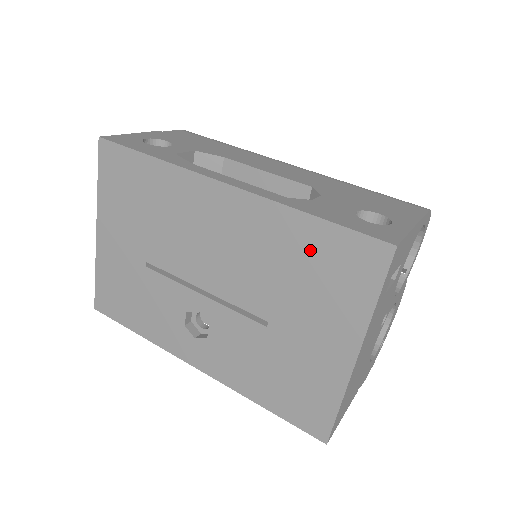
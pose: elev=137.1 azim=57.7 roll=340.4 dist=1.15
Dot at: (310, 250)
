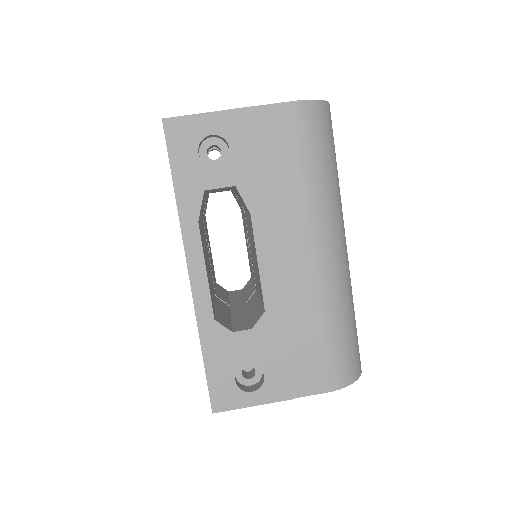
Dot at: occluded
